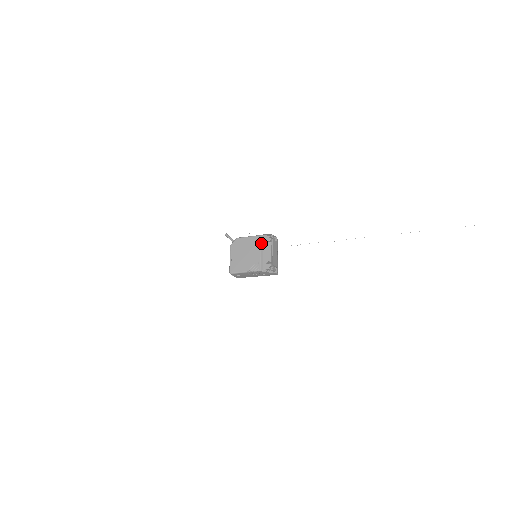
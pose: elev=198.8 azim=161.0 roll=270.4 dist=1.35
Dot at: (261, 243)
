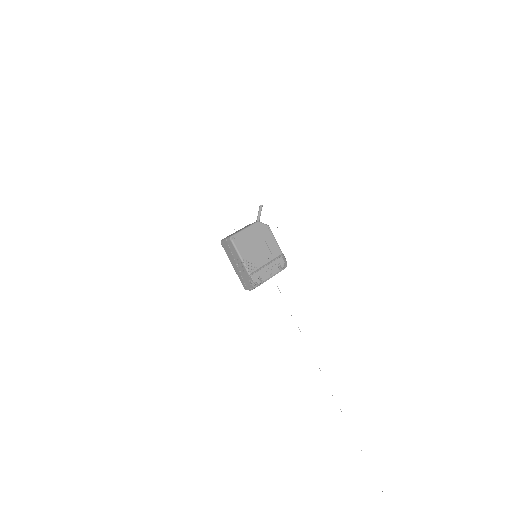
Dot at: (275, 258)
